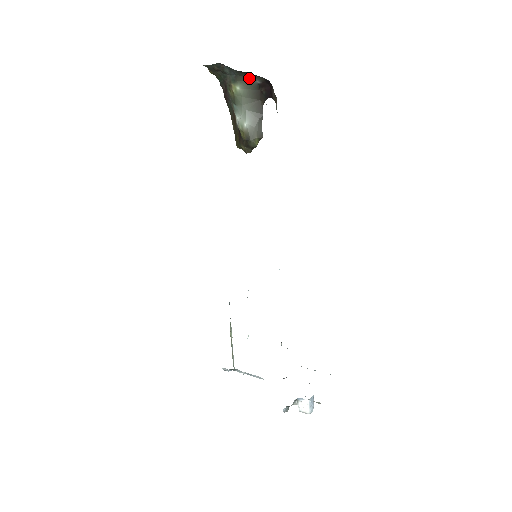
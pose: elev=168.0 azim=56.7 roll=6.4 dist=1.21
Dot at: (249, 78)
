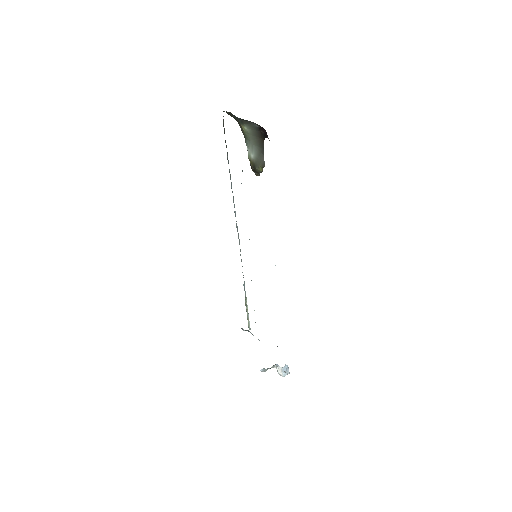
Dot at: (251, 123)
